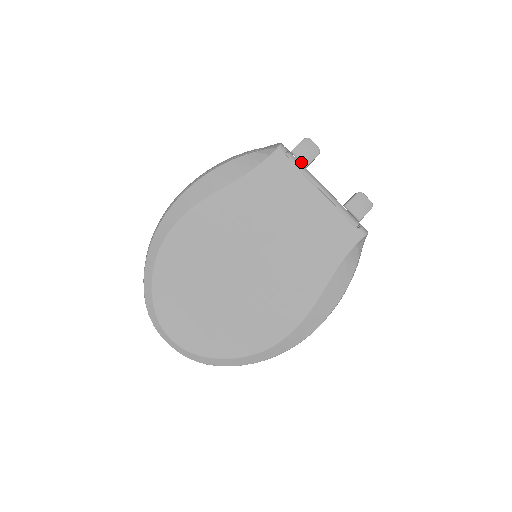
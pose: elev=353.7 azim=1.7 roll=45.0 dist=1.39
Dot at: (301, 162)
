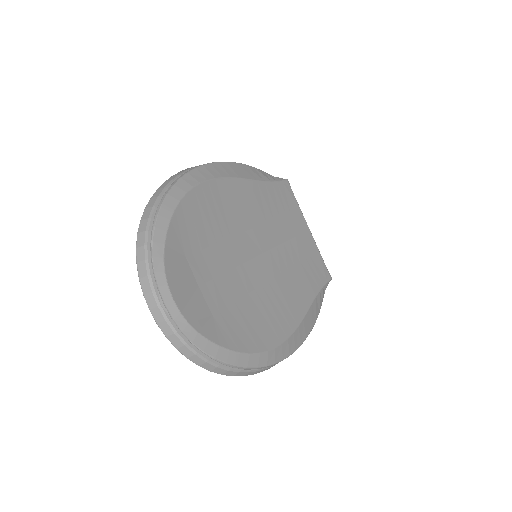
Dot at: occluded
